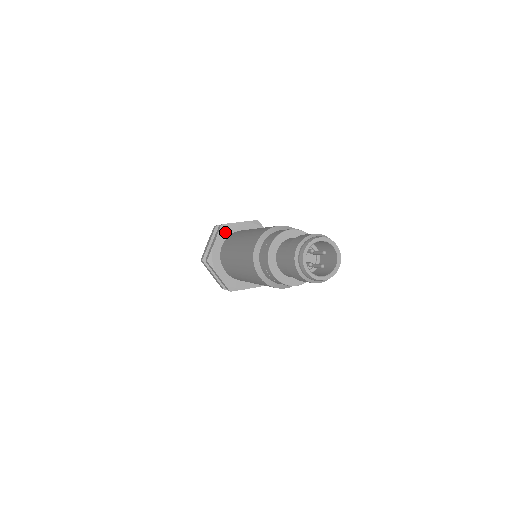
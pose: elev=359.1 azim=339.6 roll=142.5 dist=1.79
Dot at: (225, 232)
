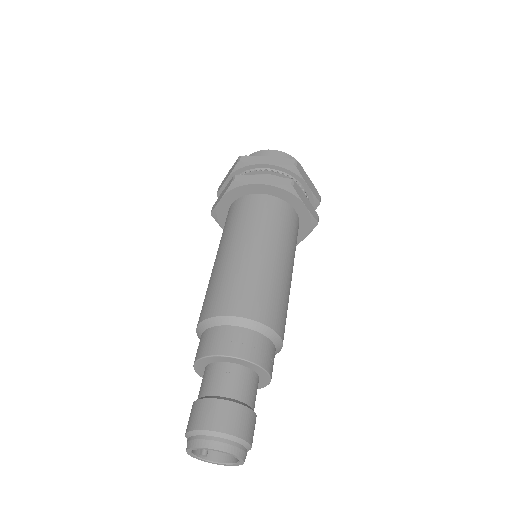
Dot at: (221, 218)
